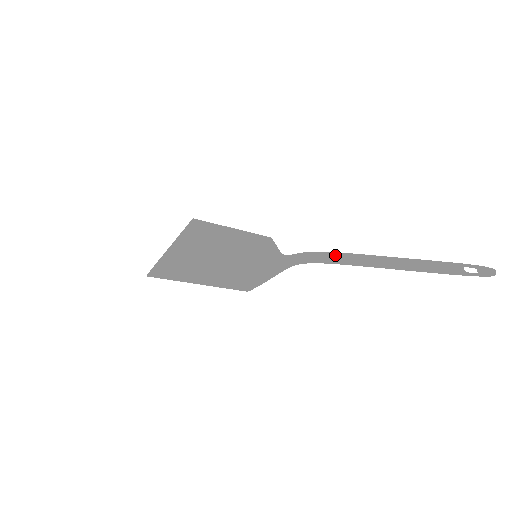
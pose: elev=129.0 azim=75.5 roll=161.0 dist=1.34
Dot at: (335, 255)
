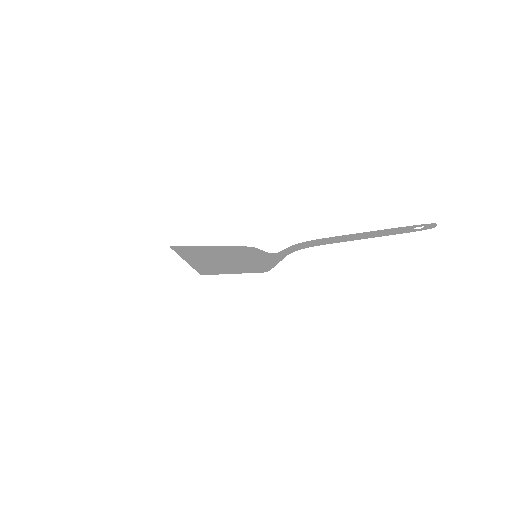
Dot at: (318, 243)
